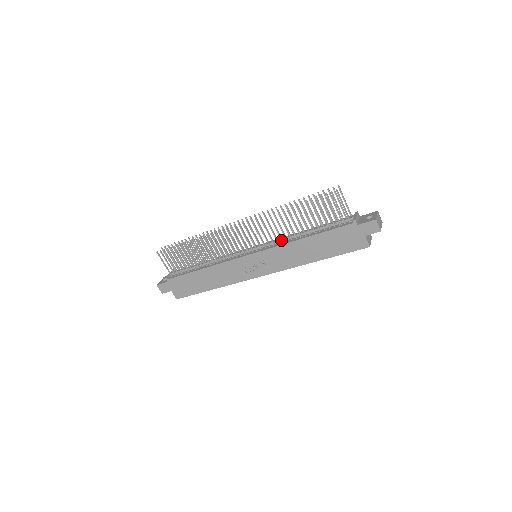
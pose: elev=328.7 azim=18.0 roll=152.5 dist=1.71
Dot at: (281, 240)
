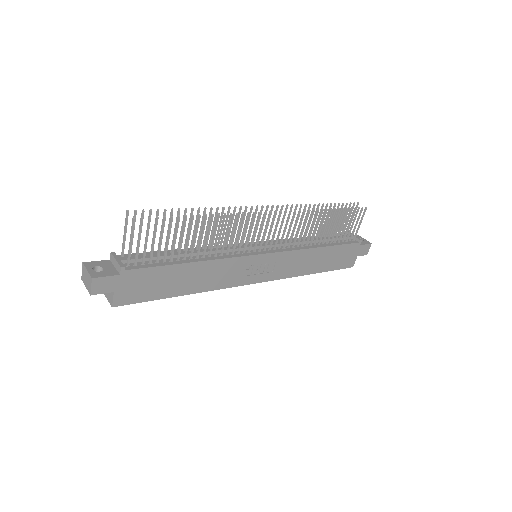
Dot at: occluded
